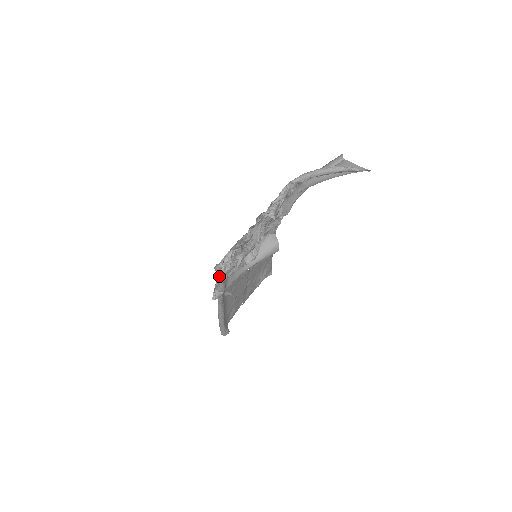
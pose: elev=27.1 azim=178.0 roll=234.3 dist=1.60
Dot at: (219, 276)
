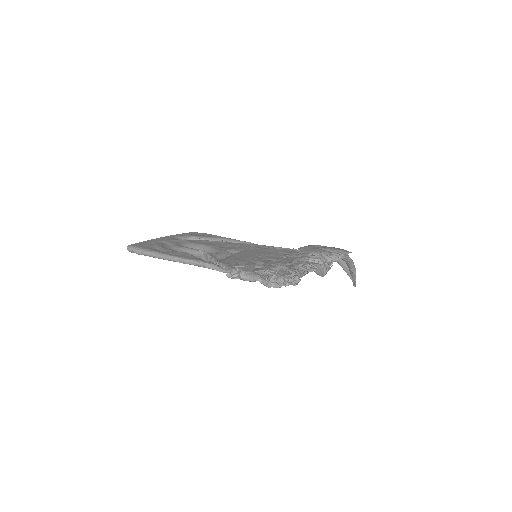
Dot at: (271, 282)
